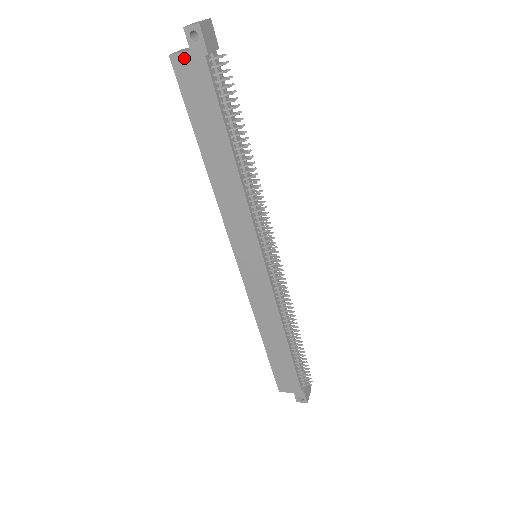
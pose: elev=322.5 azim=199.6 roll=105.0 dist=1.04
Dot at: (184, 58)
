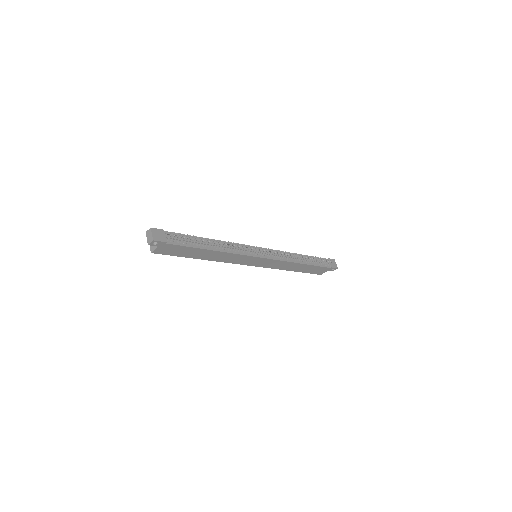
Dot at: (158, 249)
